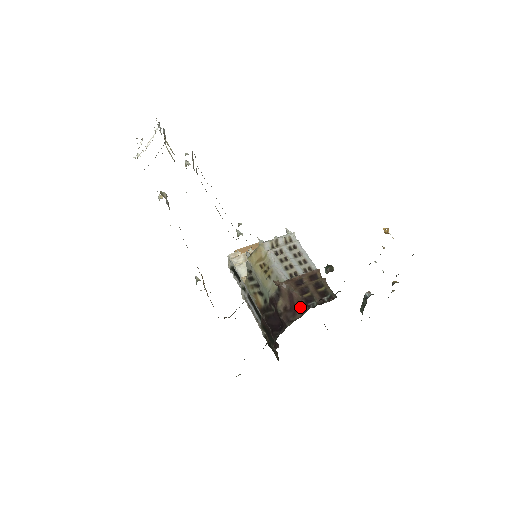
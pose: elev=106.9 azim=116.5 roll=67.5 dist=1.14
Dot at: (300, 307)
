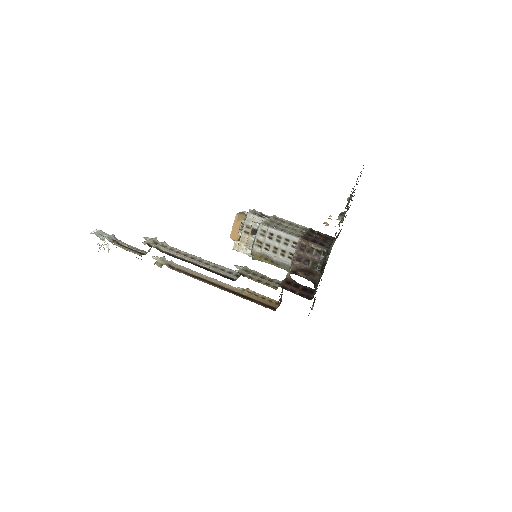
Dot at: (314, 272)
